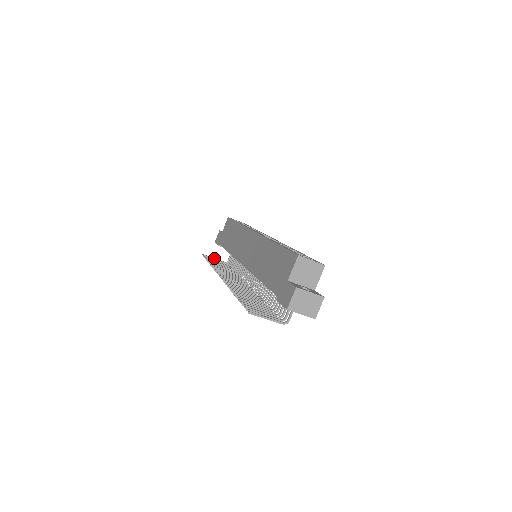
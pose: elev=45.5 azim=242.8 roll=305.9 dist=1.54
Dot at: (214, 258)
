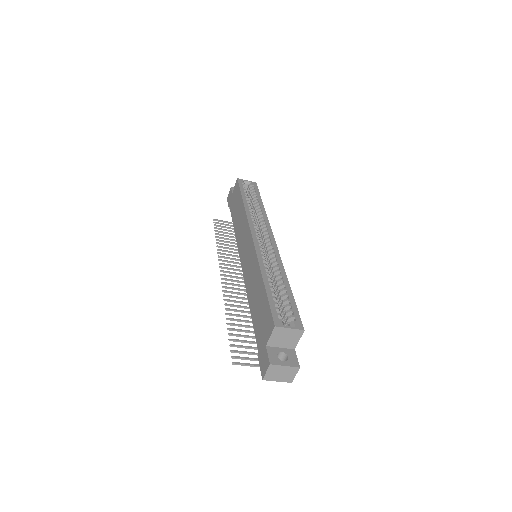
Dot at: (225, 221)
